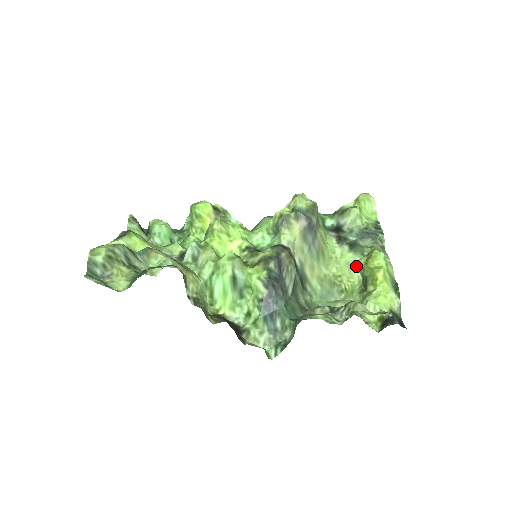
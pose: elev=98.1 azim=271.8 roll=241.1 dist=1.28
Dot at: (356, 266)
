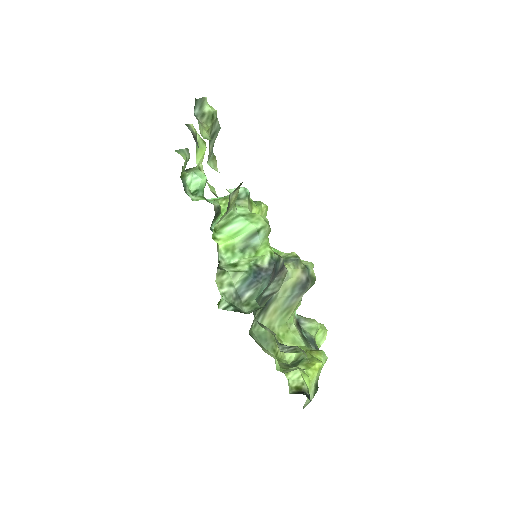
Dot at: occluded
